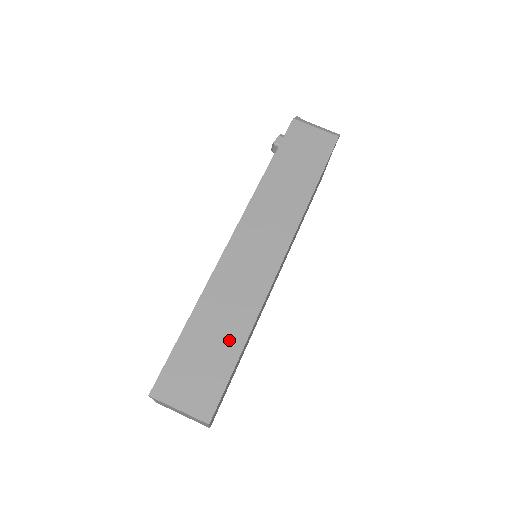
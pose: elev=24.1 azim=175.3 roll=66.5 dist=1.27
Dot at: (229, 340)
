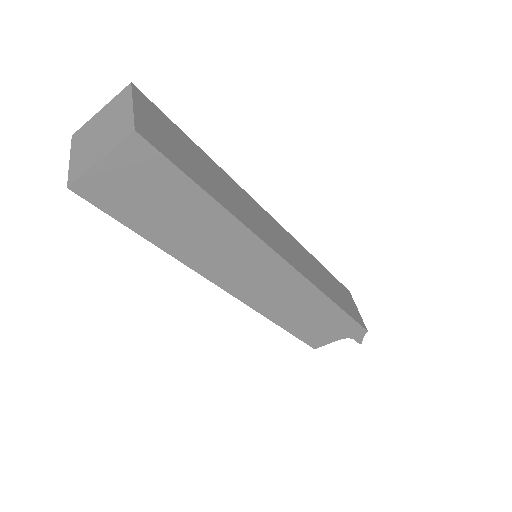
Dot at: (212, 185)
